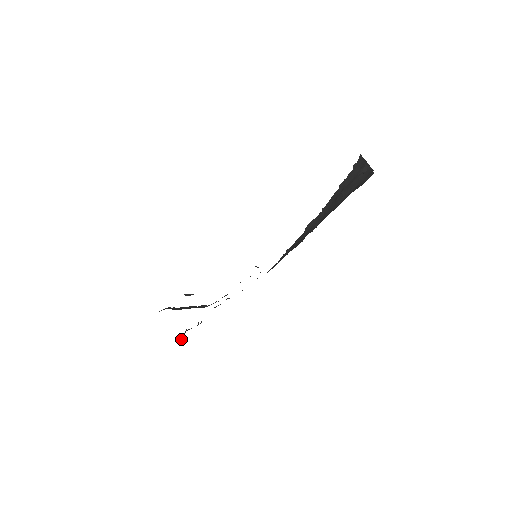
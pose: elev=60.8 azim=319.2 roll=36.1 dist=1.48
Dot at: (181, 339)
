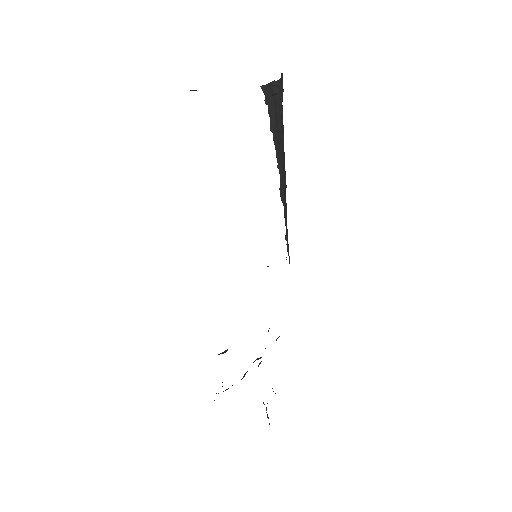
Dot at: occluded
